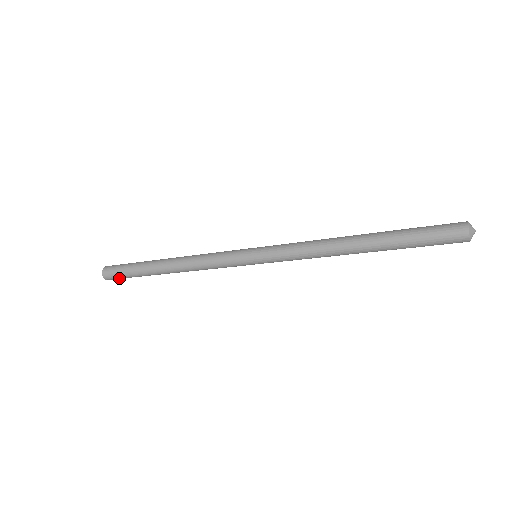
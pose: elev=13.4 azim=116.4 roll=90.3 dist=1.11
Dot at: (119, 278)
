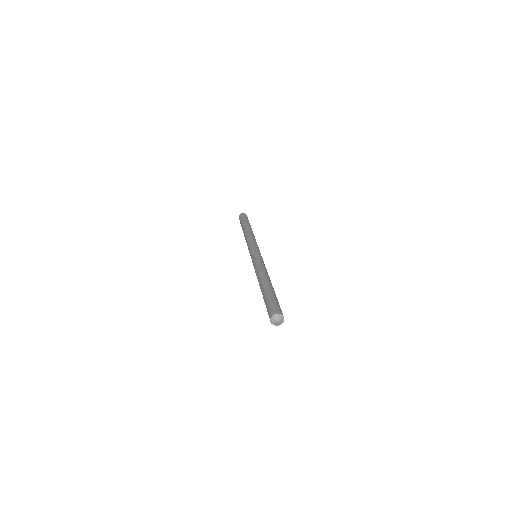
Dot at: occluded
